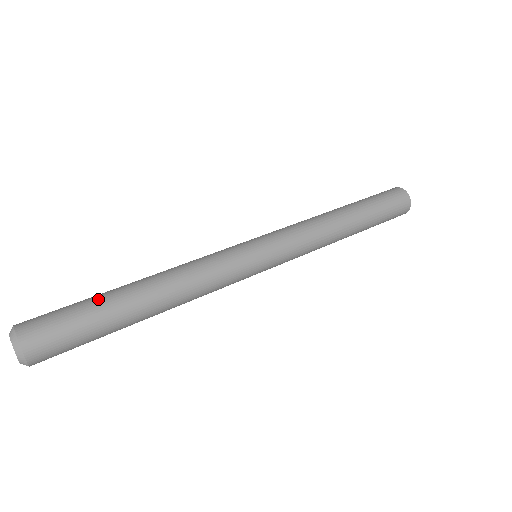
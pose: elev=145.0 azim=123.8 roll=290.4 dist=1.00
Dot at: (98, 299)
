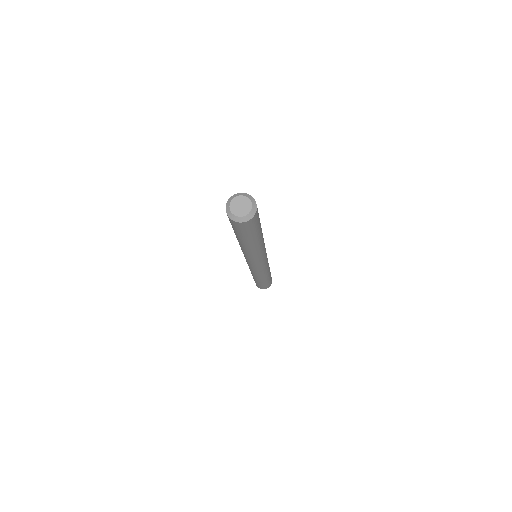
Dot at: occluded
